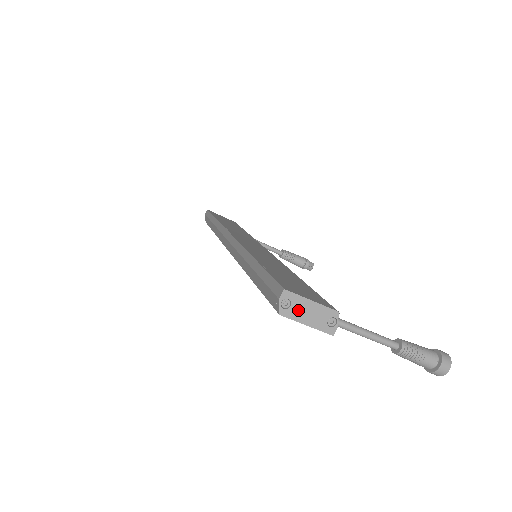
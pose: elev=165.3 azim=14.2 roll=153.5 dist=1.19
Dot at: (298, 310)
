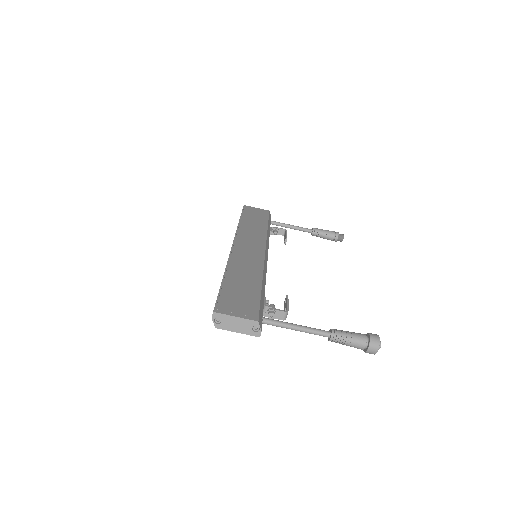
Dot at: (228, 324)
